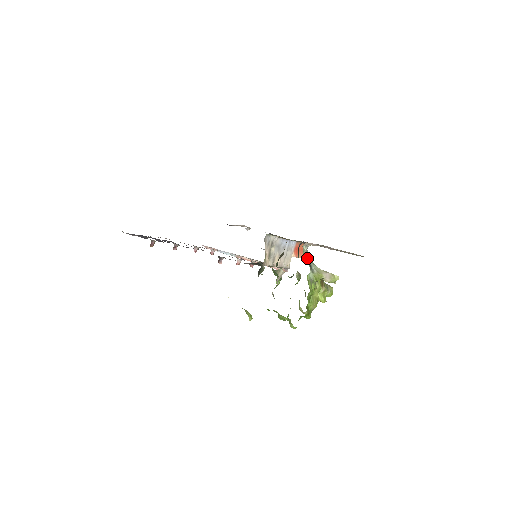
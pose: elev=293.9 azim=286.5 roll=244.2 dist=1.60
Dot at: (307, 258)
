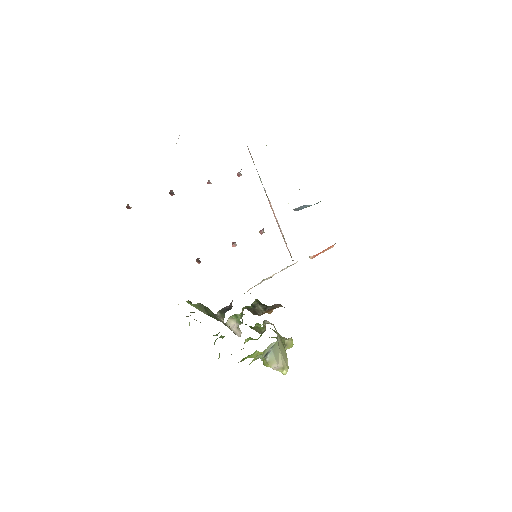
Dot at: occluded
